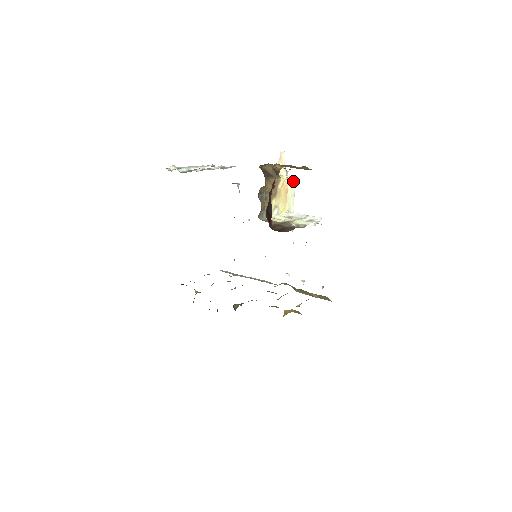
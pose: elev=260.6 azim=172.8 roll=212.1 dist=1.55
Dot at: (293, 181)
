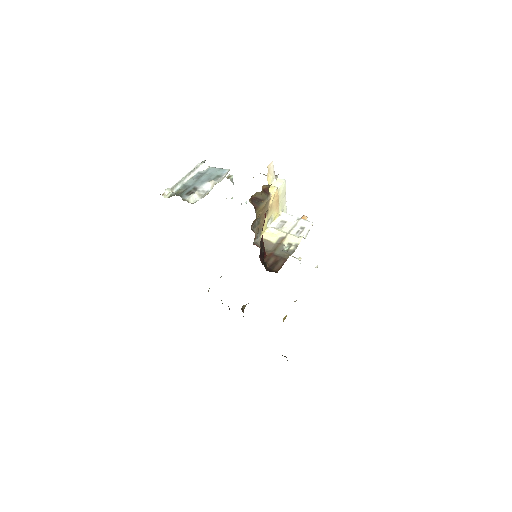
Dot at: (283, 186)
